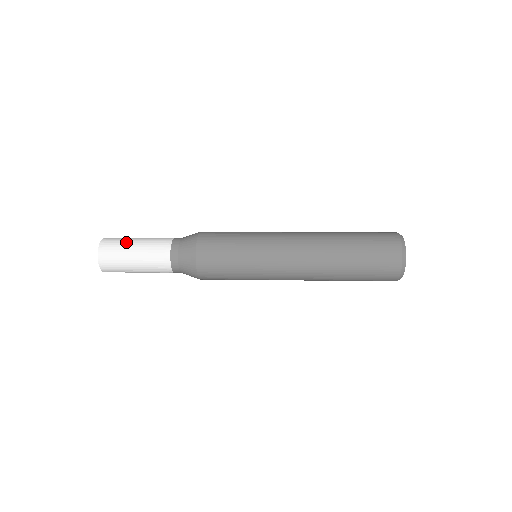
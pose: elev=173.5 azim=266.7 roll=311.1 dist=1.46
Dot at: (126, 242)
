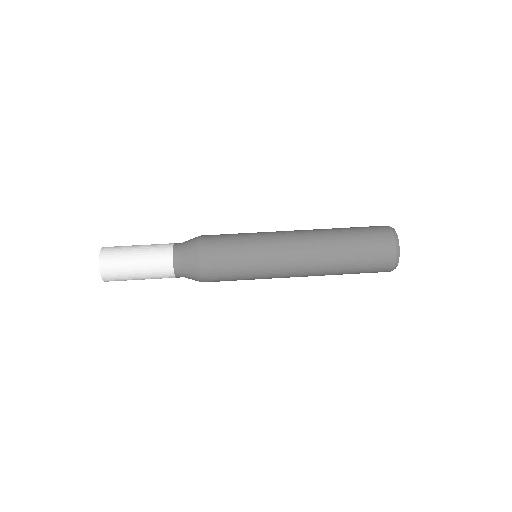
Dot at: (128, 277)
